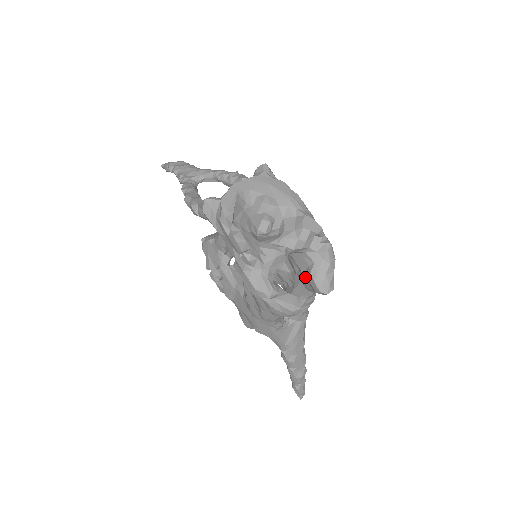
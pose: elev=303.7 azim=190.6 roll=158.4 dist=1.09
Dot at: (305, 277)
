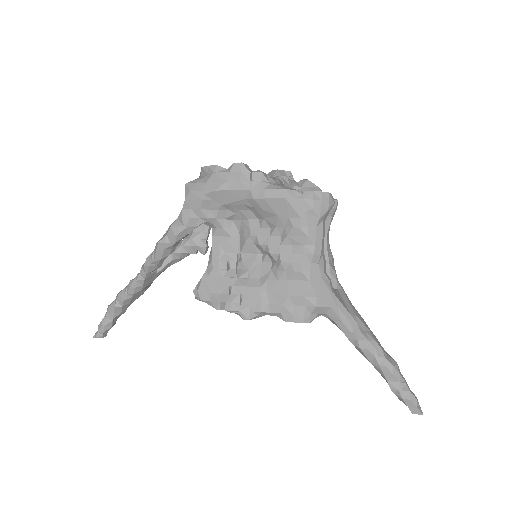
Dot at: occluded
